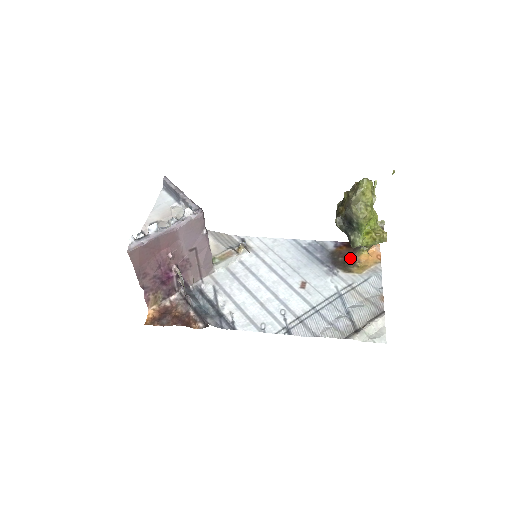
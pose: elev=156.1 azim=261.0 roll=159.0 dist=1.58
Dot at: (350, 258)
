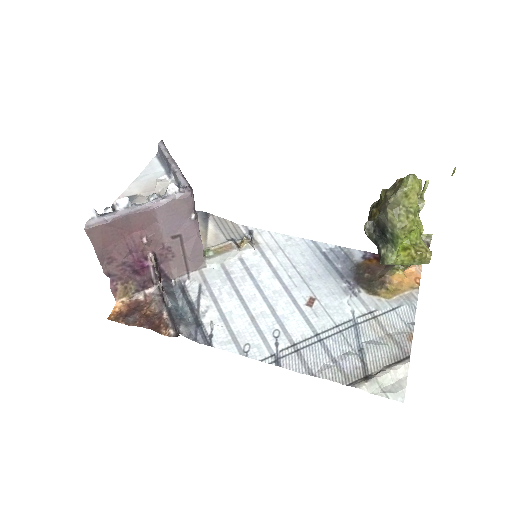
Dot at: (379, 276)
